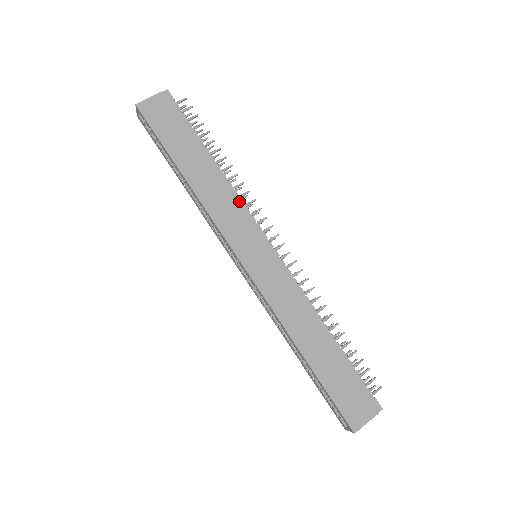
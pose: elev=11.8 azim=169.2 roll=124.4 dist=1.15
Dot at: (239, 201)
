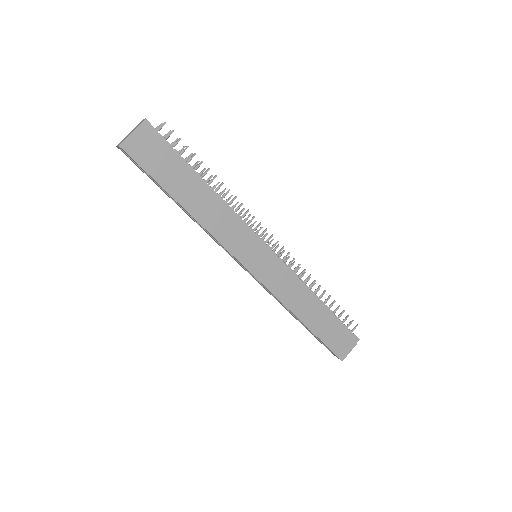
Dot at: (236, 217)
